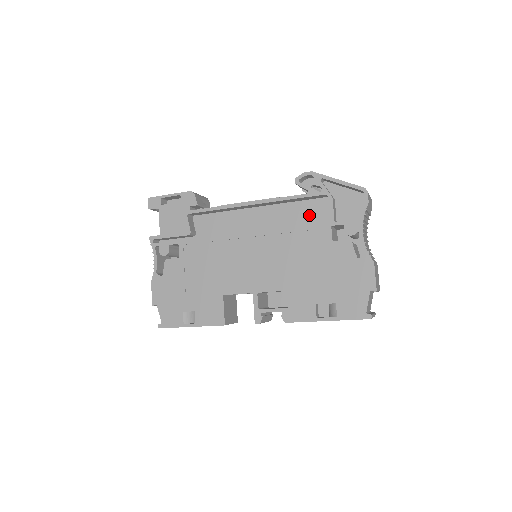
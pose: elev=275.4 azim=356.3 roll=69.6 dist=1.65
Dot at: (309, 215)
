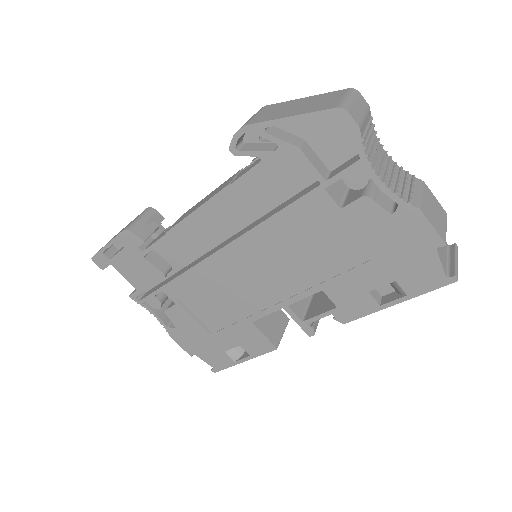
Dot at: (284, 180)
